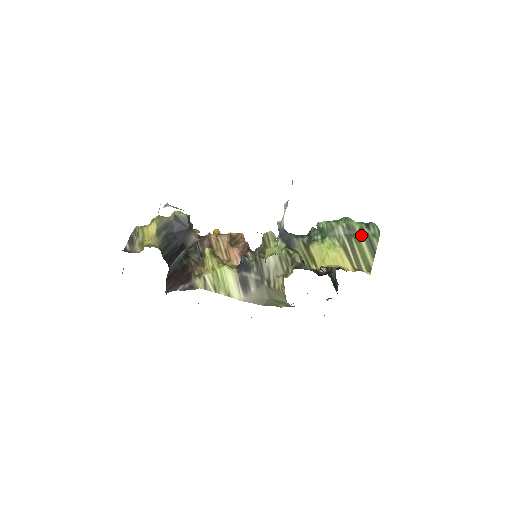
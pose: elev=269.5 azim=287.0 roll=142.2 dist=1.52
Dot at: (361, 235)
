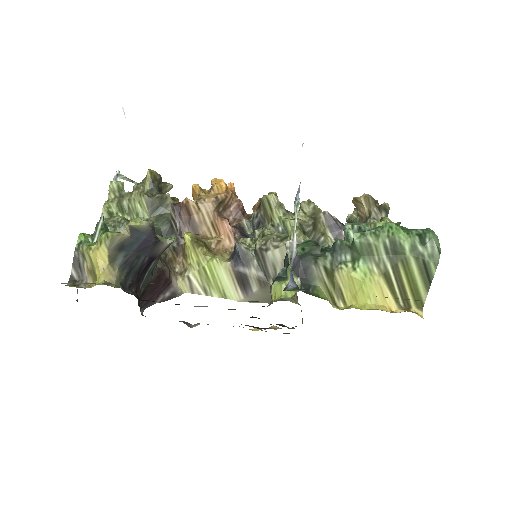
Dot at: (412, 257)
